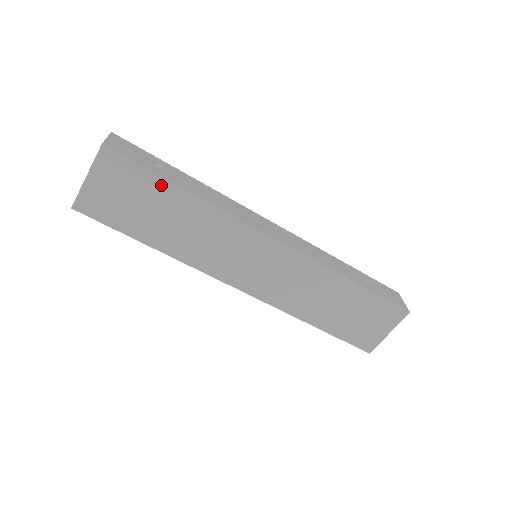
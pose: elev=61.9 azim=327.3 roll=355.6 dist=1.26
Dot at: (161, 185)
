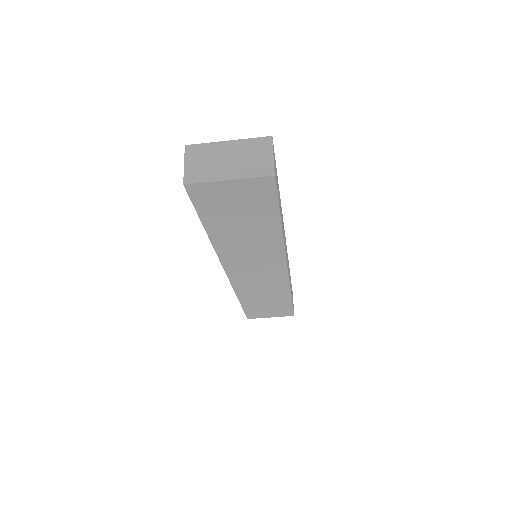
Dot at: (271, 215)
